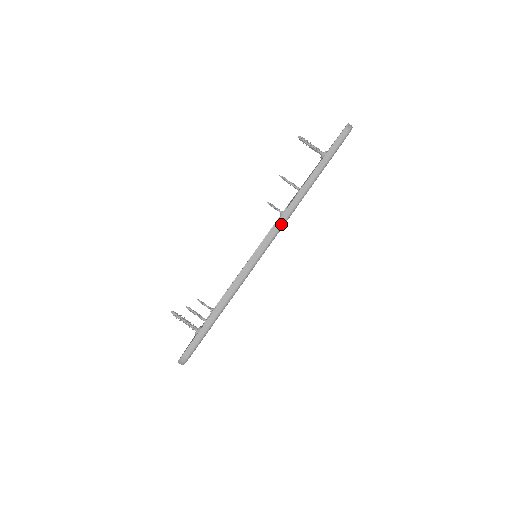
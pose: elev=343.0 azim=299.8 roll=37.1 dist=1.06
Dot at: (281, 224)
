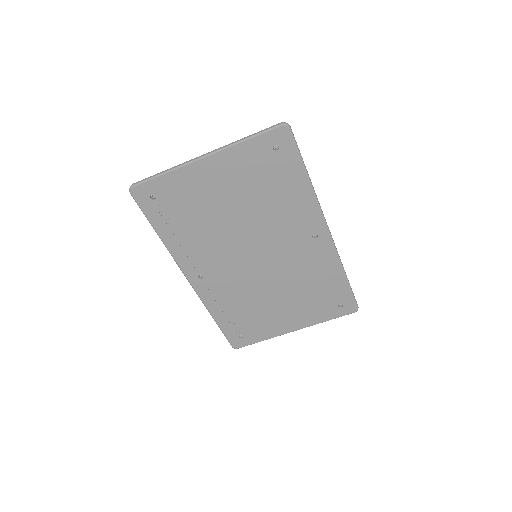
Dot at: (215, 151)
